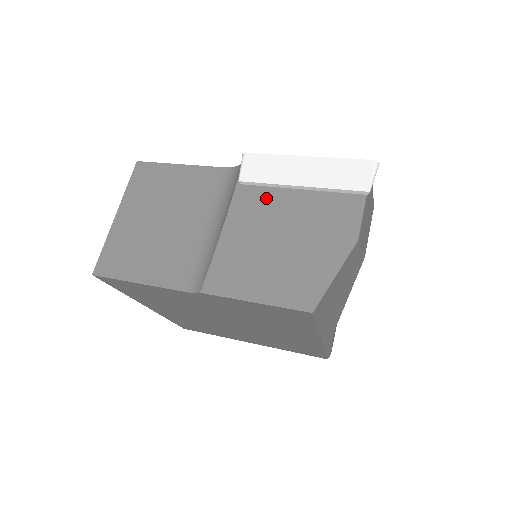
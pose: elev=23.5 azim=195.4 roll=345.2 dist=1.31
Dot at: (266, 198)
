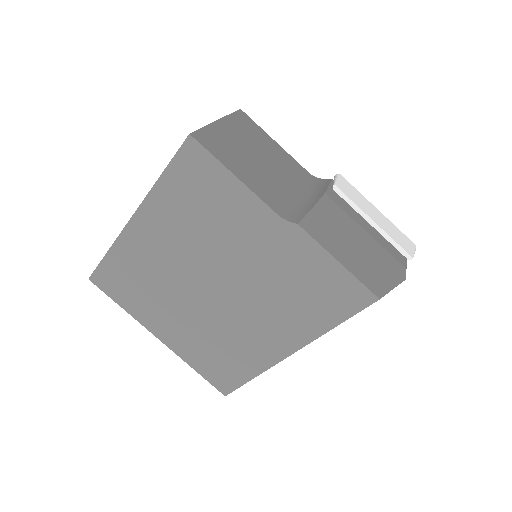
Dot at: (349, 210)
